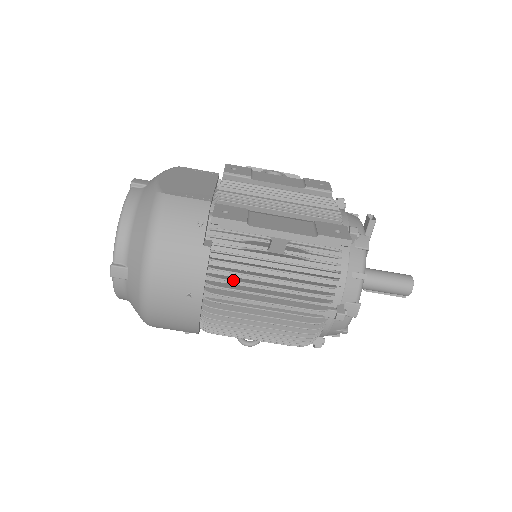
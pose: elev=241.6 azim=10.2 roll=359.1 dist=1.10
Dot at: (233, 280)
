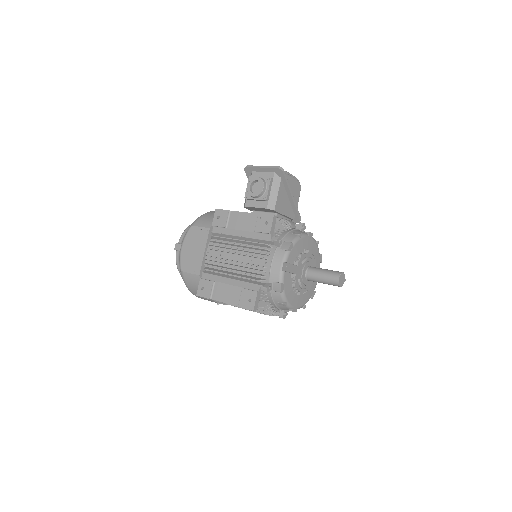
Dot at: occluded
